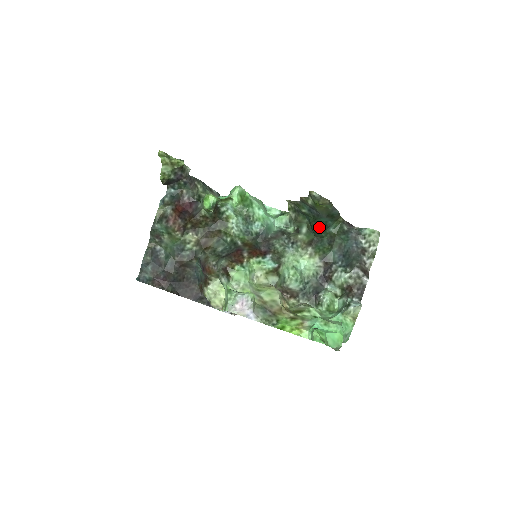
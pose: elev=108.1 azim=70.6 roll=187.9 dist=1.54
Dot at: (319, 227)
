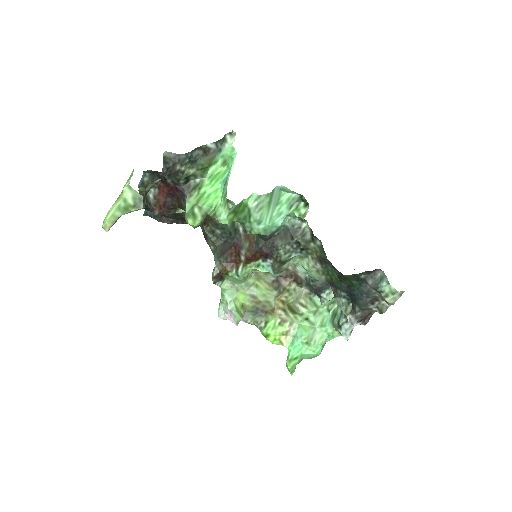
Dot at: occluded
